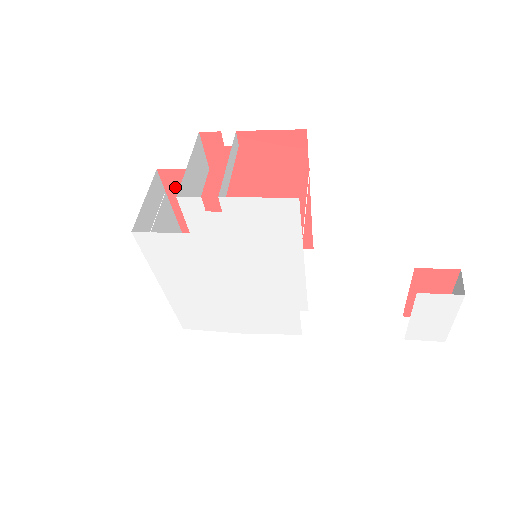
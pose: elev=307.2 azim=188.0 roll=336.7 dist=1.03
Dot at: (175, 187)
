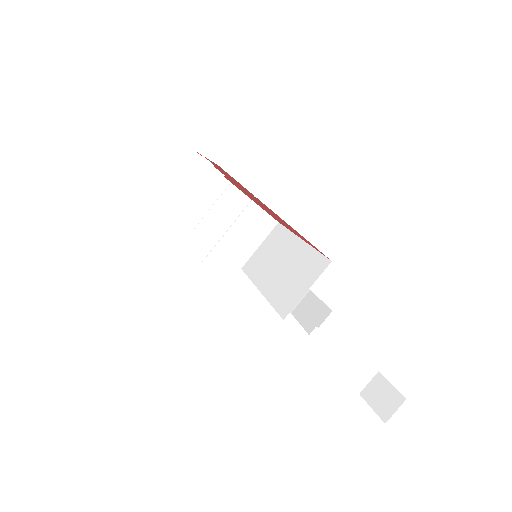
Dot at: (230, 181)
